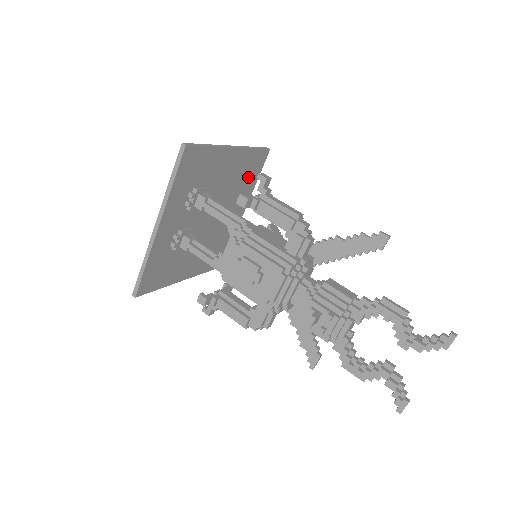
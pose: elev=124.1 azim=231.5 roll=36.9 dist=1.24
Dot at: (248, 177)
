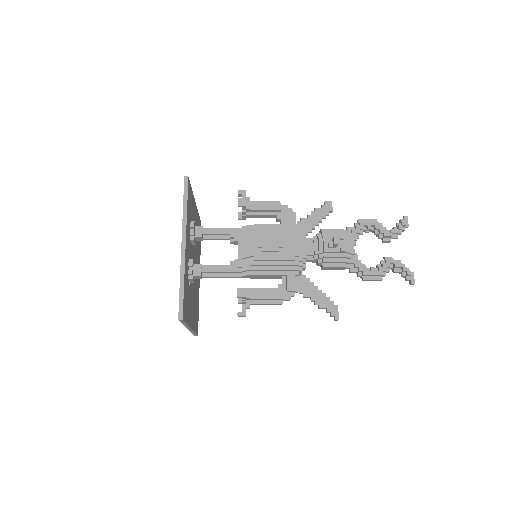
Dot at: (199, 241)
